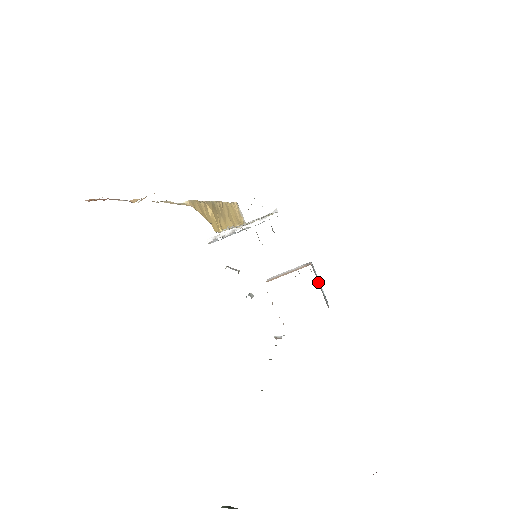
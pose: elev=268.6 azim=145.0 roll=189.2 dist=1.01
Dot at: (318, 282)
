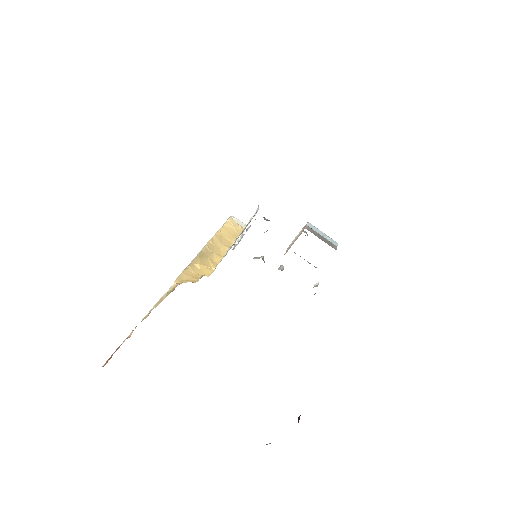
Dot at: (318, 237)
